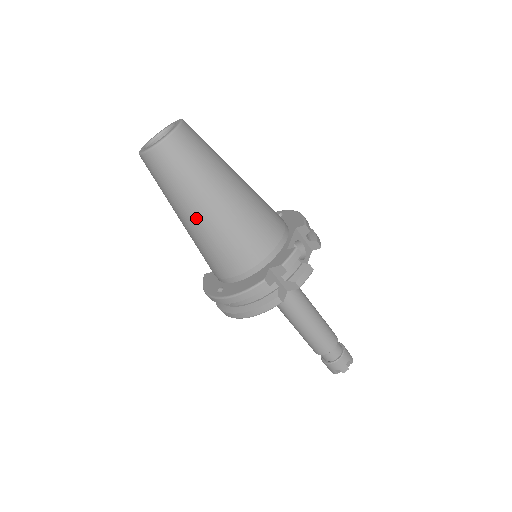
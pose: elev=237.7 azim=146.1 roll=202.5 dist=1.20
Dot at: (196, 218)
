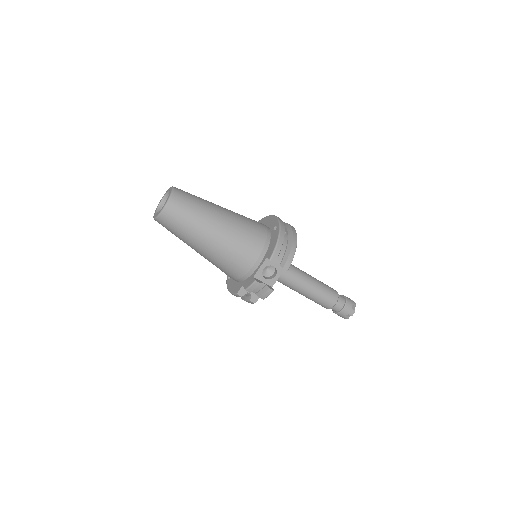
Dot at: occluded
